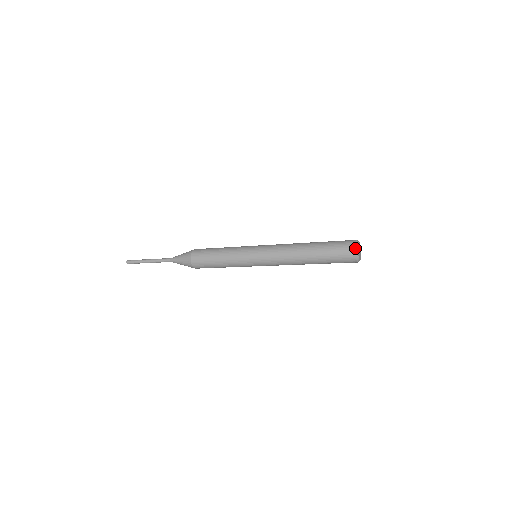
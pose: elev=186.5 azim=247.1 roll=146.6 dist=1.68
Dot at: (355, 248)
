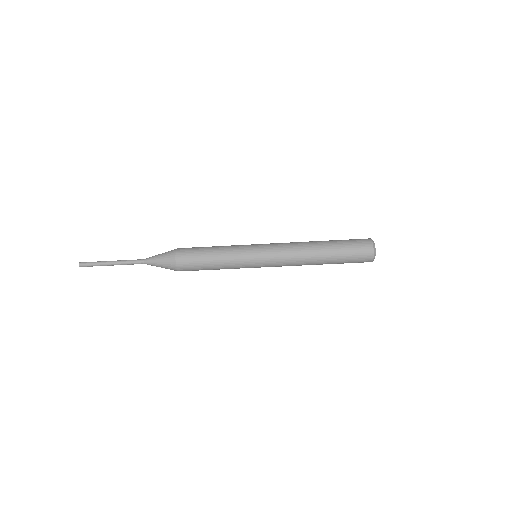
Dot at: (373, 244)
